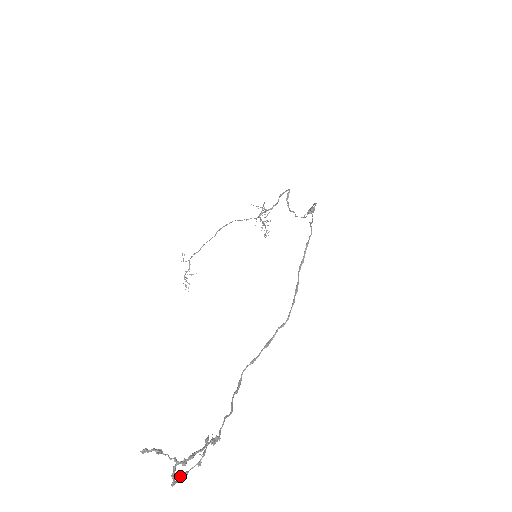
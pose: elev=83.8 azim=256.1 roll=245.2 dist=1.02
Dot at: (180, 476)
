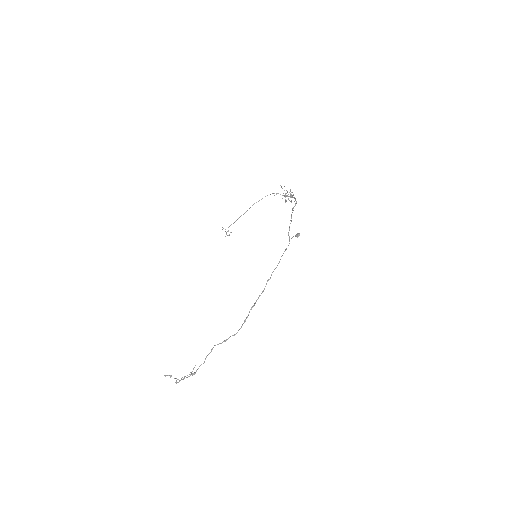
Dot at: occluded
